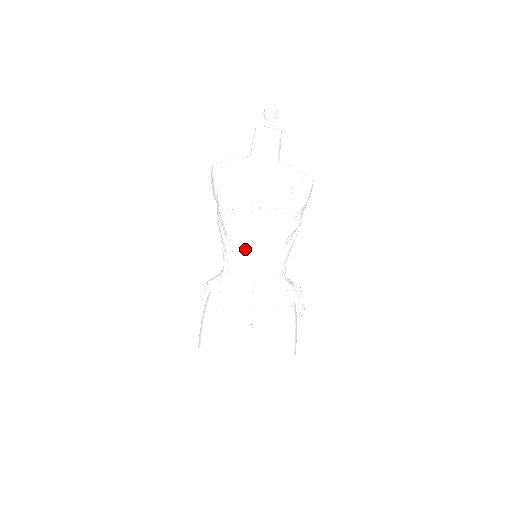
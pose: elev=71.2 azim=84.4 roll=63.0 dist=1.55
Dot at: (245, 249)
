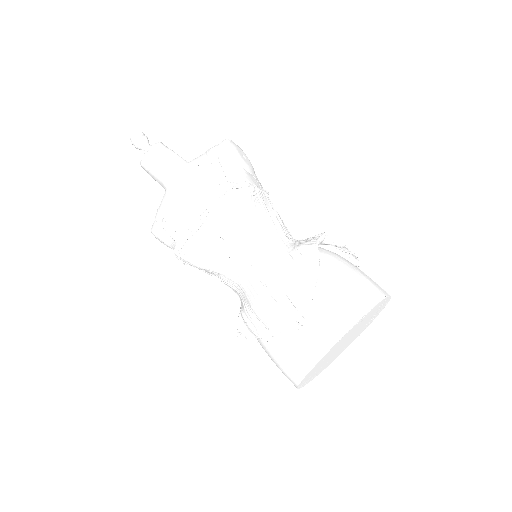
Dot at: (229, 265)
